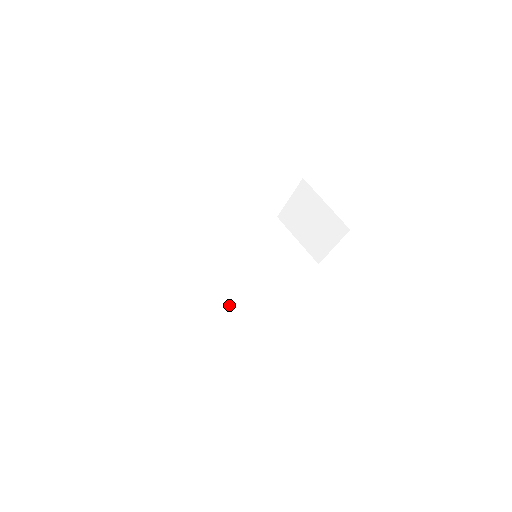
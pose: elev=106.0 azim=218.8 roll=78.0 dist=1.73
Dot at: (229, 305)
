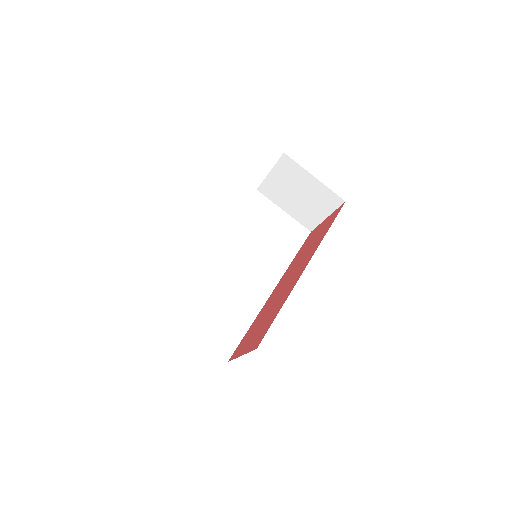
Dot at: (238, 310)
